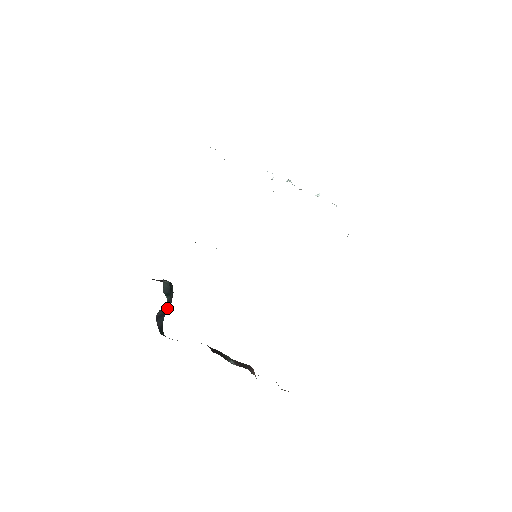
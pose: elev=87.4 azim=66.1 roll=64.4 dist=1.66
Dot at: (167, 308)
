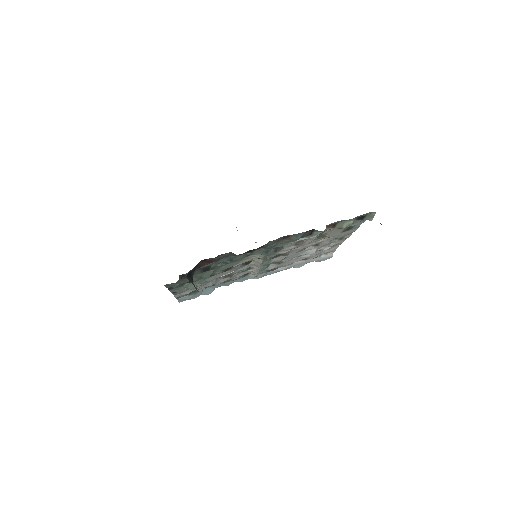
Dot at: occluded
